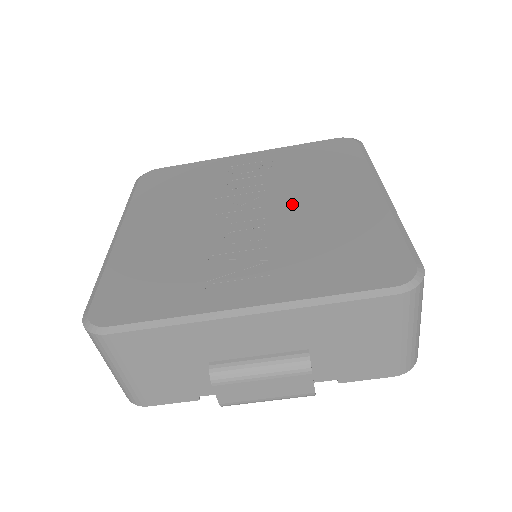
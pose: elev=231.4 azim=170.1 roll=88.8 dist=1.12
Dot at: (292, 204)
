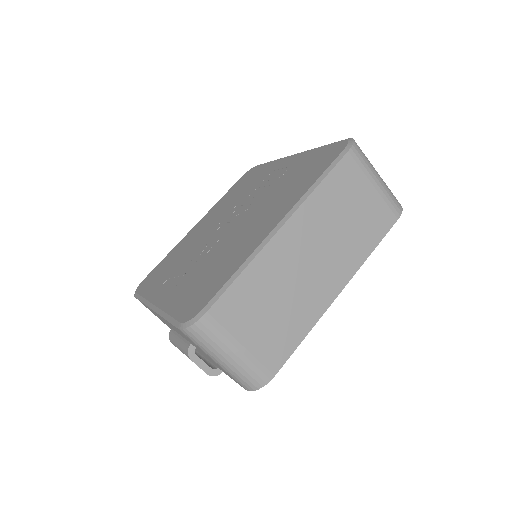
Dot at: (243, 224)
